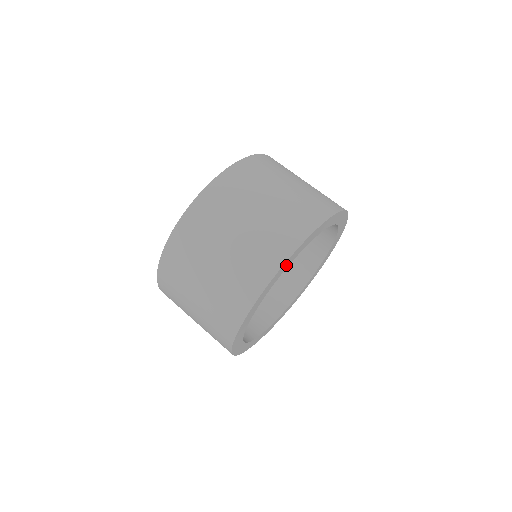
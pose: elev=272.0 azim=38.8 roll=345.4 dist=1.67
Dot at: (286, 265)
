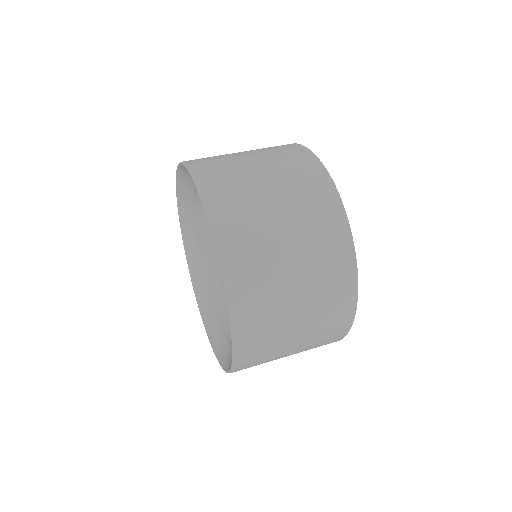
Dot at: occluded
